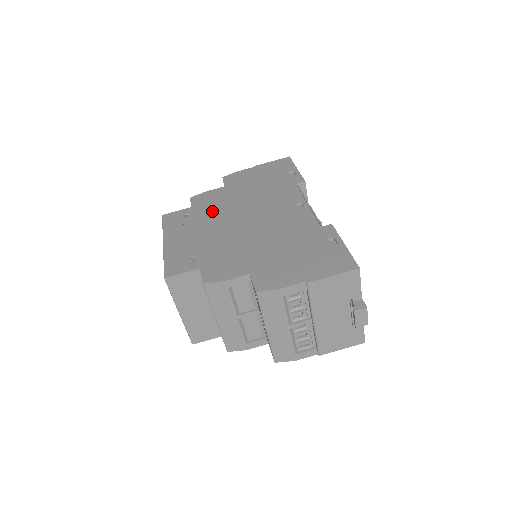
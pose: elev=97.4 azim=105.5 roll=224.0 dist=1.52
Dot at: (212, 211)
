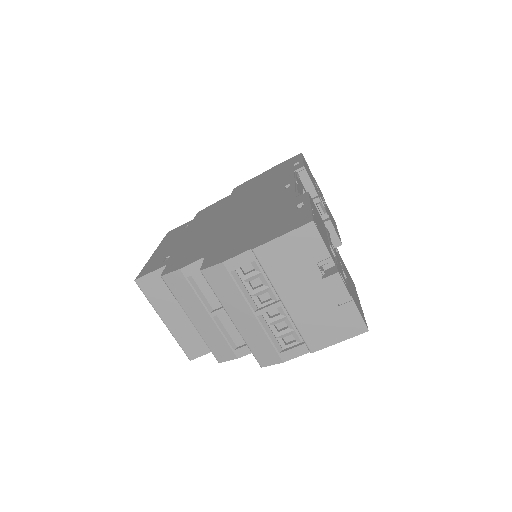
Dot at: (207, 216)
